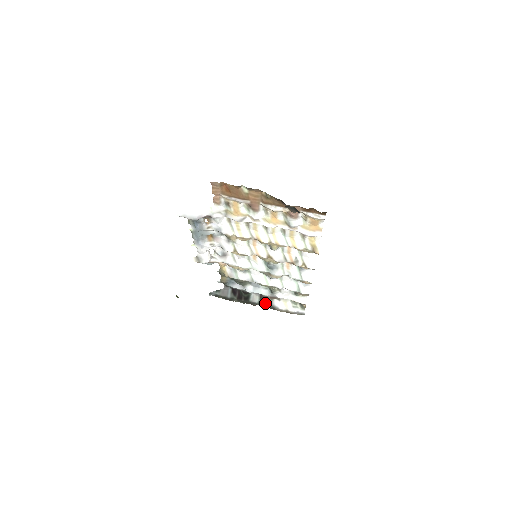
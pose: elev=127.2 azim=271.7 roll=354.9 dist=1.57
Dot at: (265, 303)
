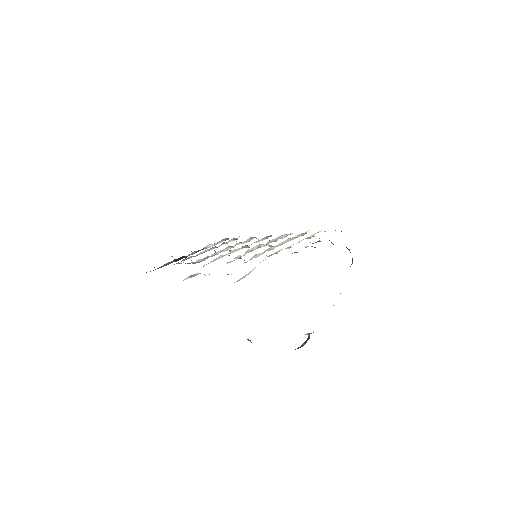
Dot at: occluded
